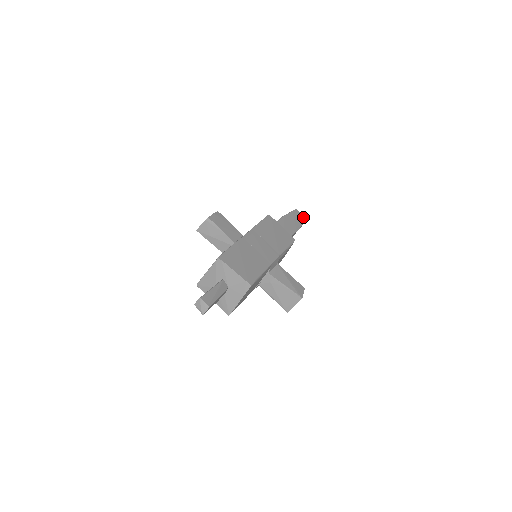
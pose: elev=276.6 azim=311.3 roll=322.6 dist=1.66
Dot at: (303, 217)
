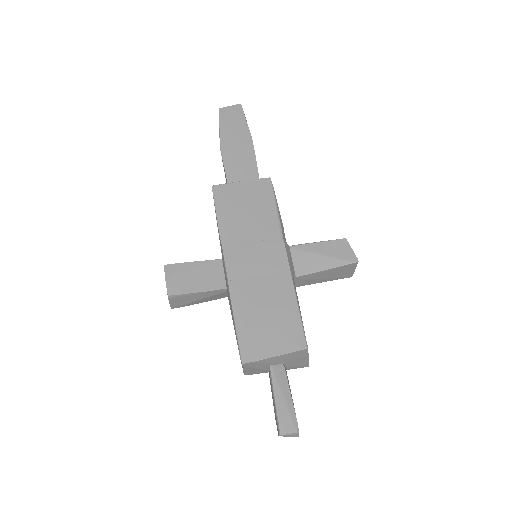
Dot at: (237, 109)
